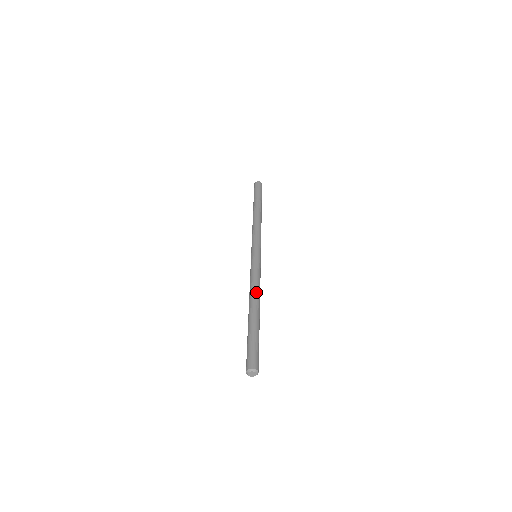
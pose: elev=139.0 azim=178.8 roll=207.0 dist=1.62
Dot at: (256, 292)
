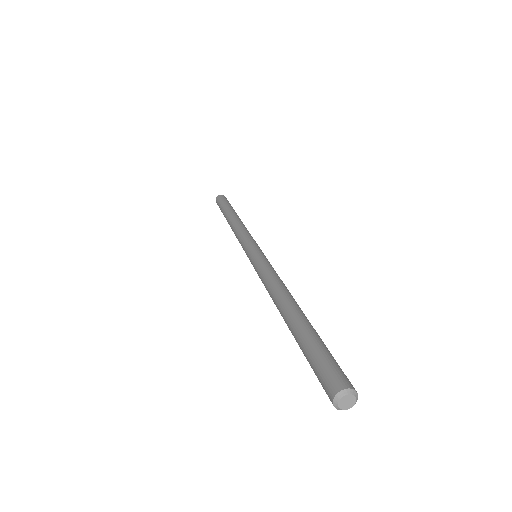
Dot at: (278, 288)
